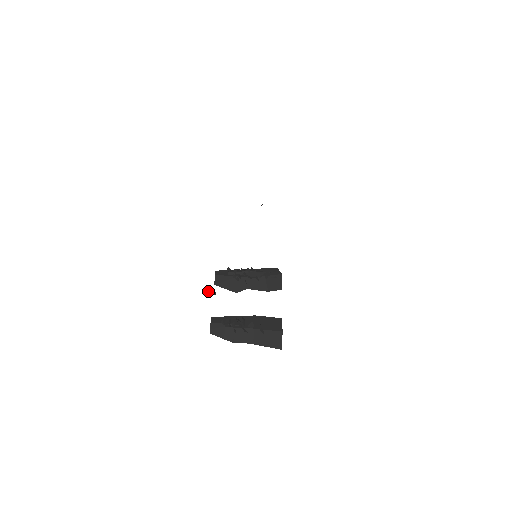
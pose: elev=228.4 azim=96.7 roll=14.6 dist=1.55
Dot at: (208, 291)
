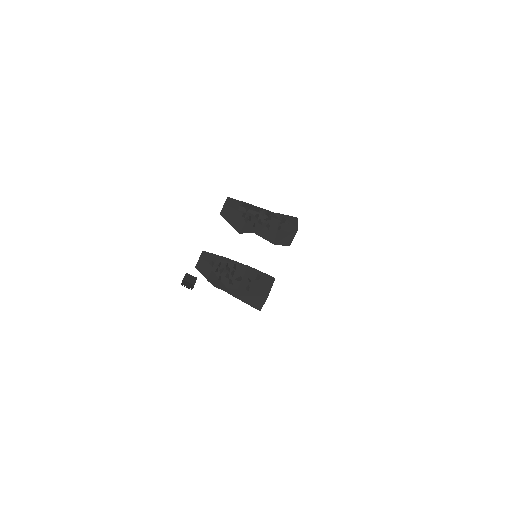
Dot at: (189, 274)
